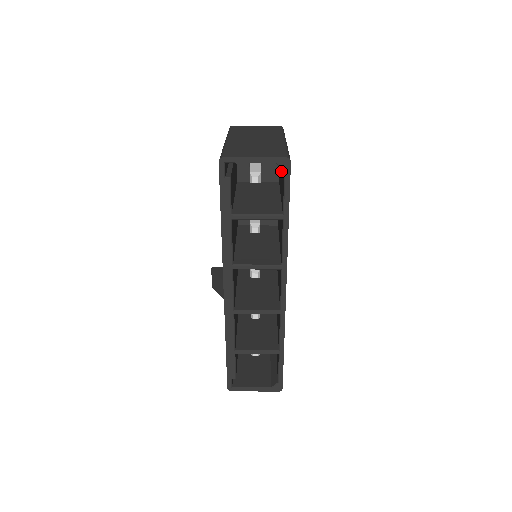
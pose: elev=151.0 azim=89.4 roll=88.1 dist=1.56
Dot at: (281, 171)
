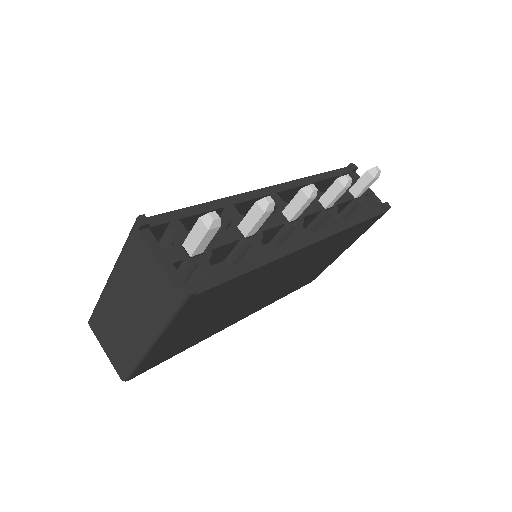
Dot at: occluded
